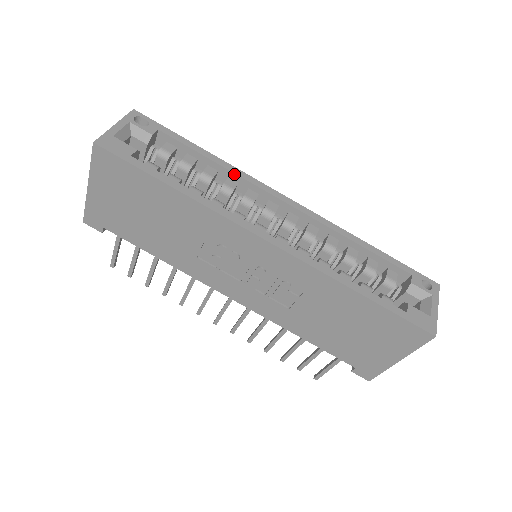
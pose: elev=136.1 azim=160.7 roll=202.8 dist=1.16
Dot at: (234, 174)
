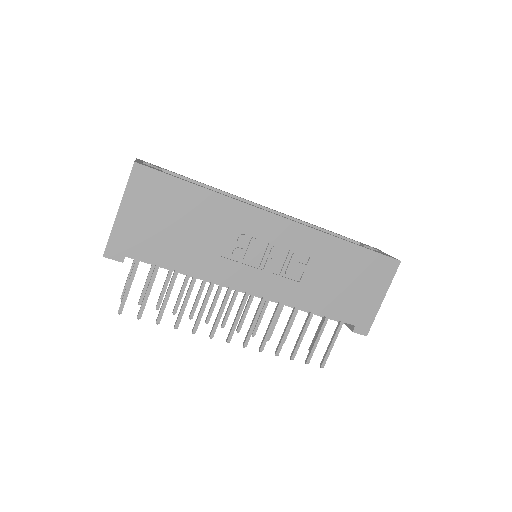
Dot at: (226, 193)
